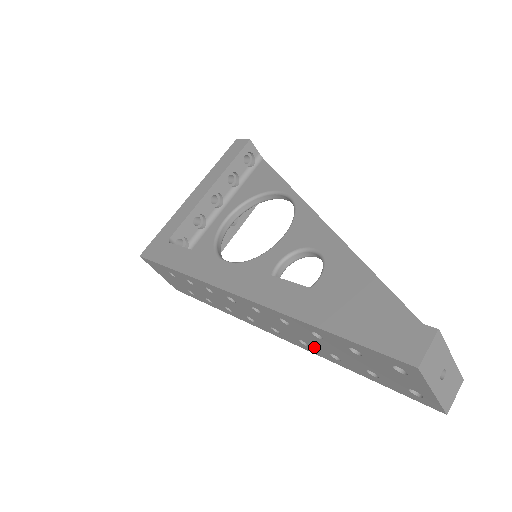
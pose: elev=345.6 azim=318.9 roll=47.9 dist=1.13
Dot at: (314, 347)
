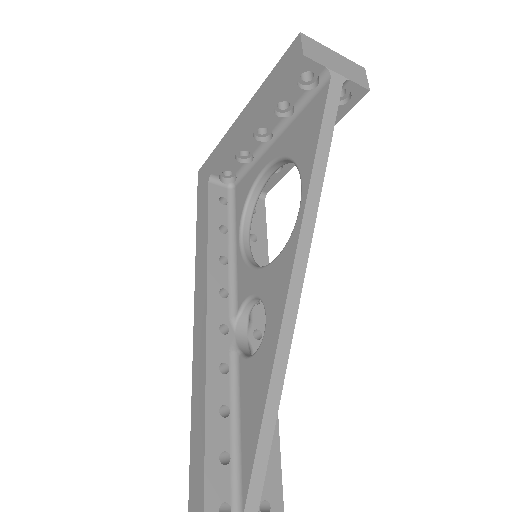
Dot at: occluded
